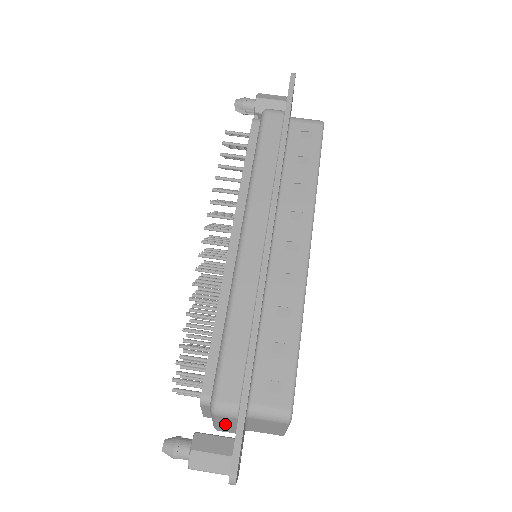
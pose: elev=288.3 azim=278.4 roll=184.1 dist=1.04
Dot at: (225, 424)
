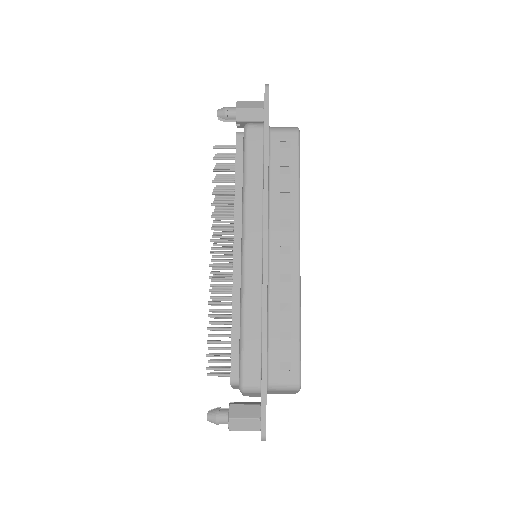
Dot at: occluded
